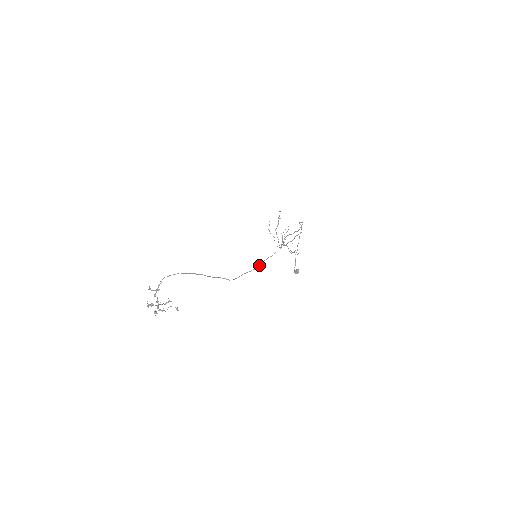
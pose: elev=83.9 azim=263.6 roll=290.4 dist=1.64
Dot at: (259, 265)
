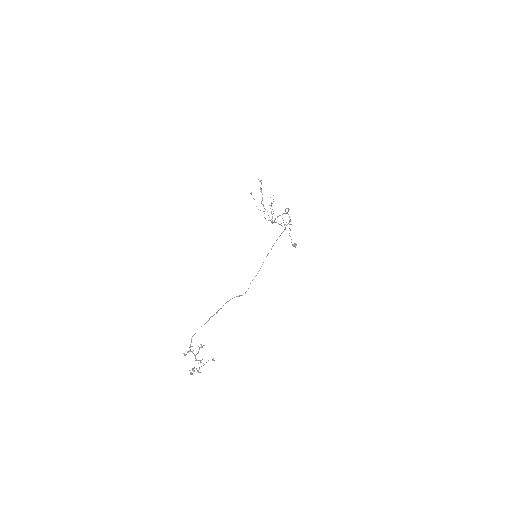
Dot at: occluded
